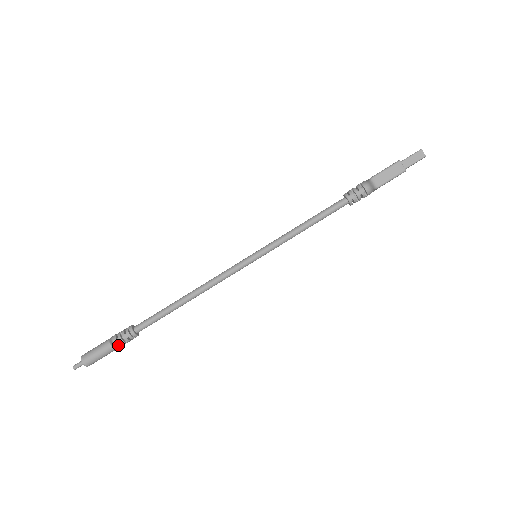
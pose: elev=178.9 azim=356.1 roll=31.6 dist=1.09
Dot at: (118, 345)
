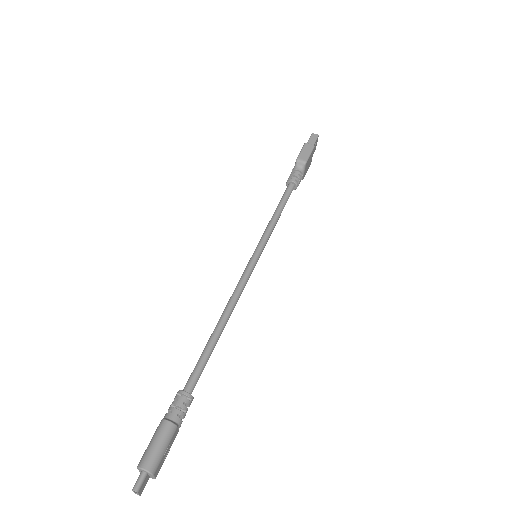
Dot at: (177, 420)
